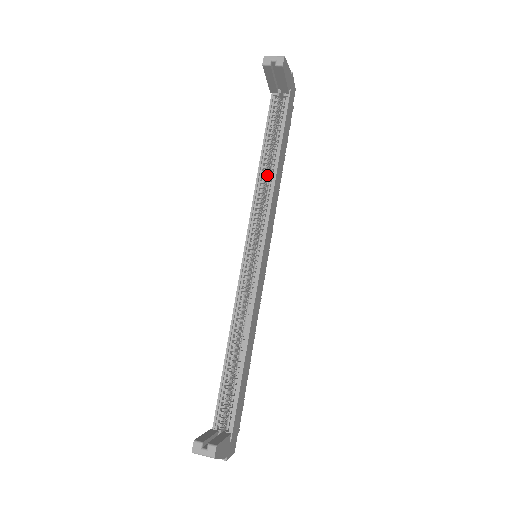
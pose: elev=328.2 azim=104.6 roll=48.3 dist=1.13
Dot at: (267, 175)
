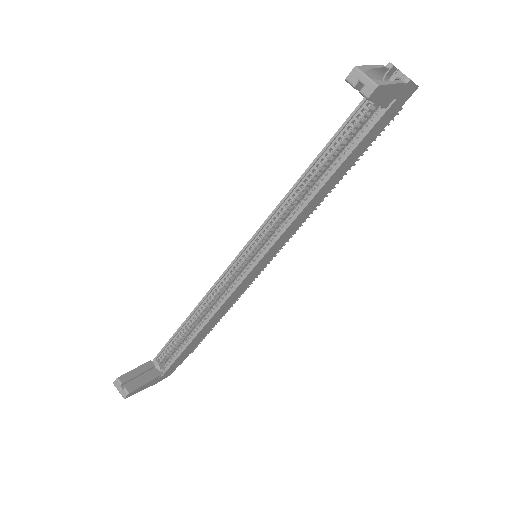
Dot at: (308, 187)
